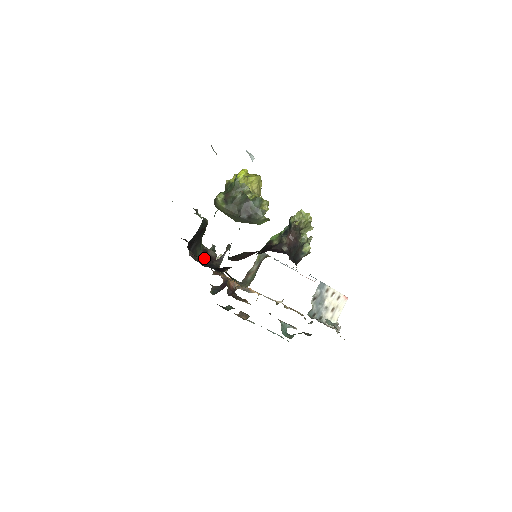
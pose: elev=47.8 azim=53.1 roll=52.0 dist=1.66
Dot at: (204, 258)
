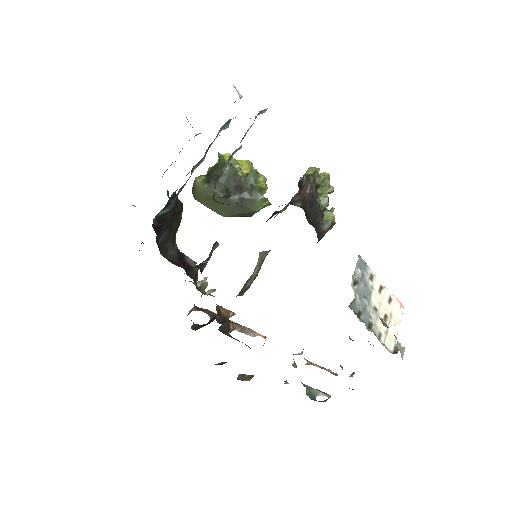
Dot at: (179, 262)
